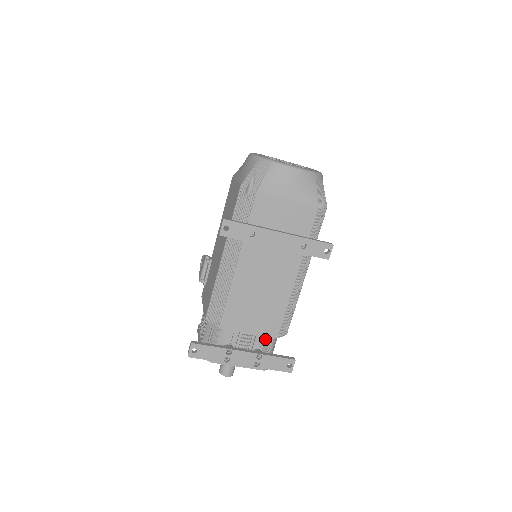
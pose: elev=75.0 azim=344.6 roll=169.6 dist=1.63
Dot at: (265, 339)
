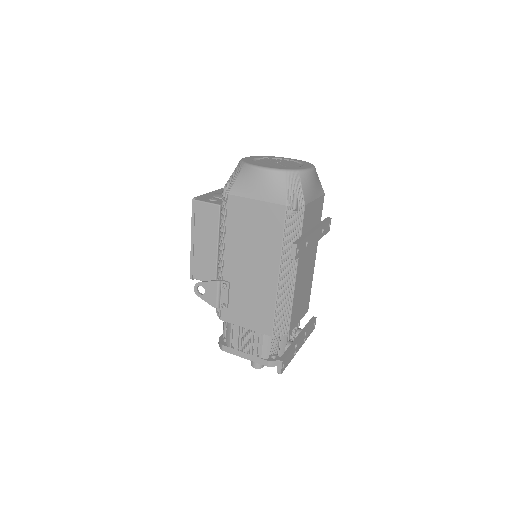
Dot at: occluded
